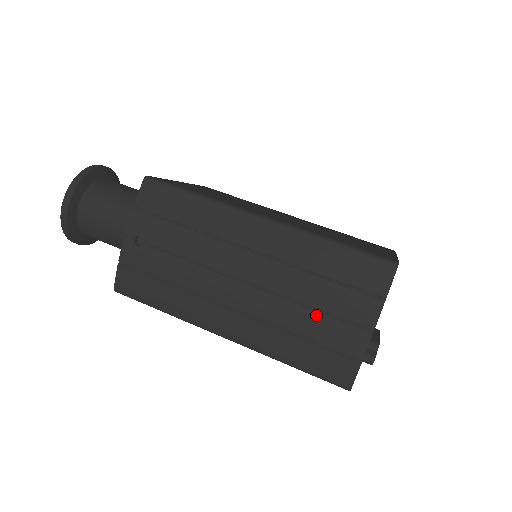
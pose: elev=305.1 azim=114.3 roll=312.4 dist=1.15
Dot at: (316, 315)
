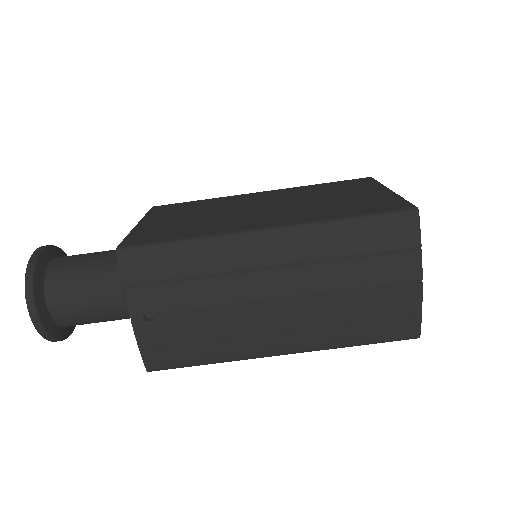
Dot at: (363, 294)
